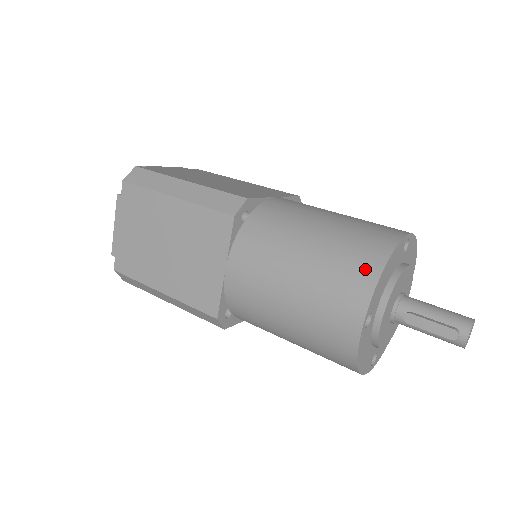
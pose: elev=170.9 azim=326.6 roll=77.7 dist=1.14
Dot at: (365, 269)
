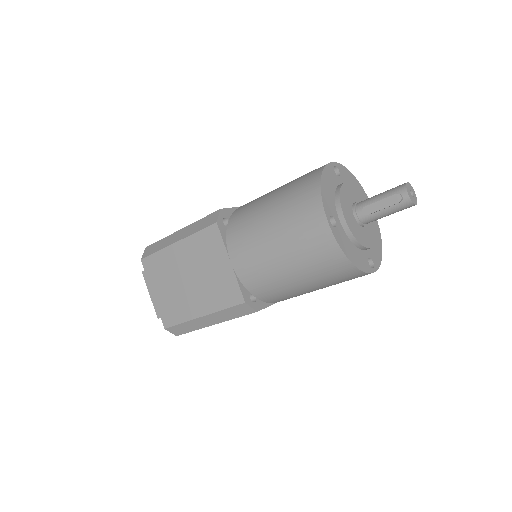
Dot at: (310, 191)
